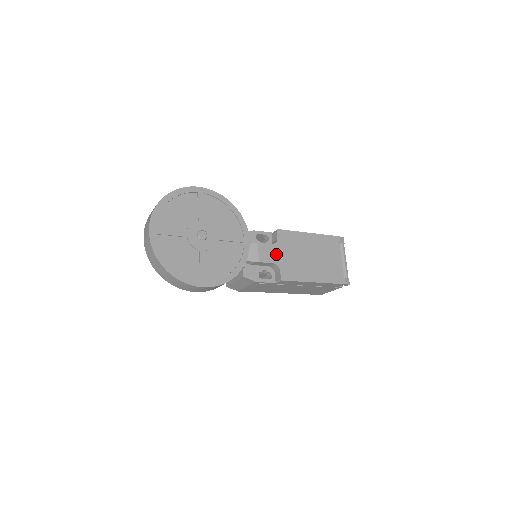
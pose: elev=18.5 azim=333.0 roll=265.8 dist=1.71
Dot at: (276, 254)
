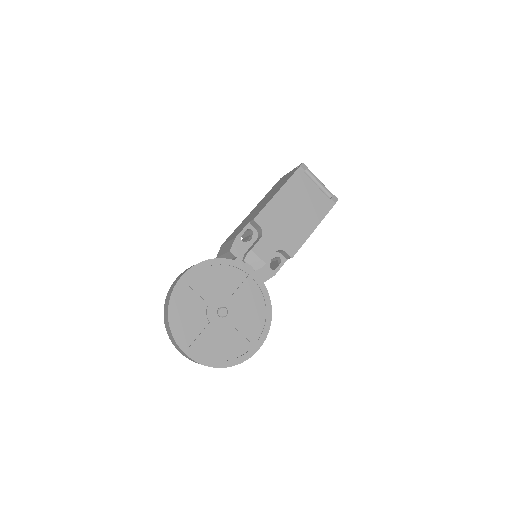
Dot at: (271, 242)
